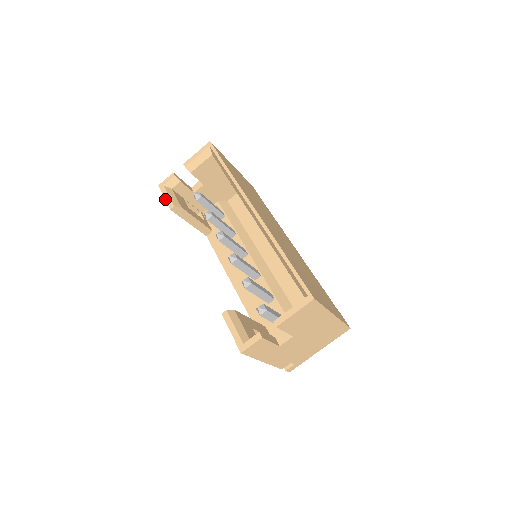
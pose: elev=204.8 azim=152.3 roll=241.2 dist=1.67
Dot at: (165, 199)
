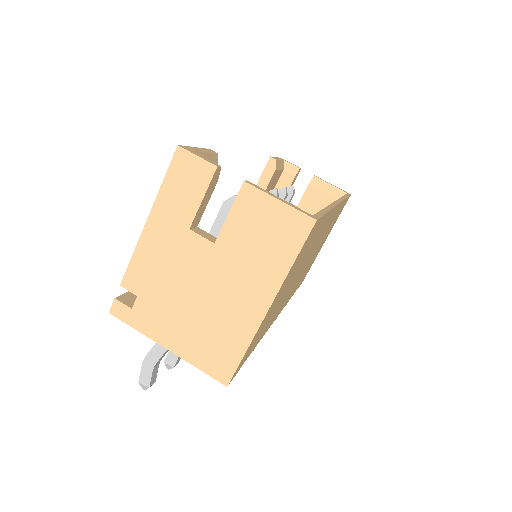
Dot at: (275, 157)
